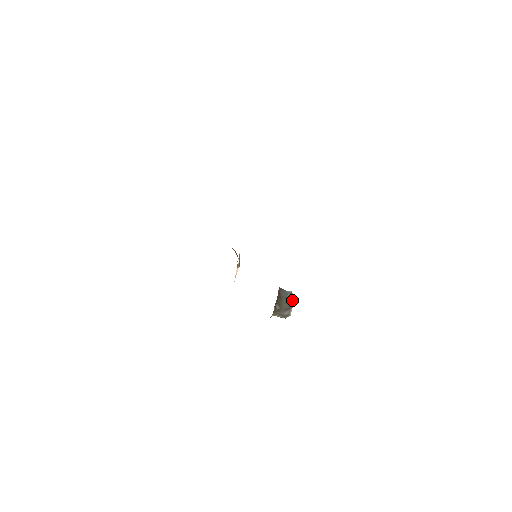
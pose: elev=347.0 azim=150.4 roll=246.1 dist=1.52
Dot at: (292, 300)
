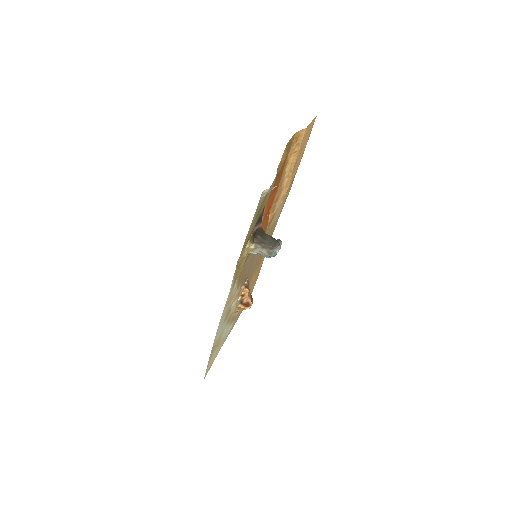
Dot at: (281, 243)
